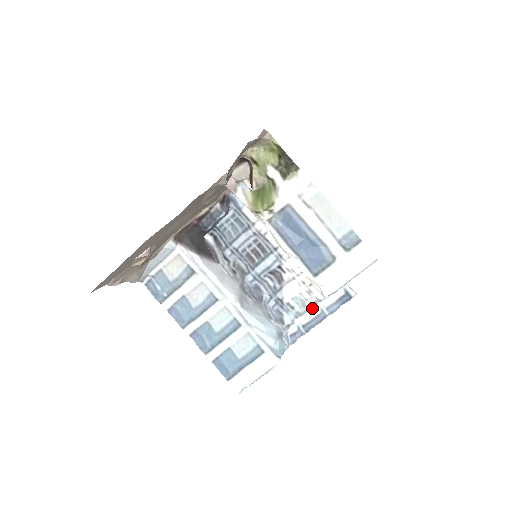
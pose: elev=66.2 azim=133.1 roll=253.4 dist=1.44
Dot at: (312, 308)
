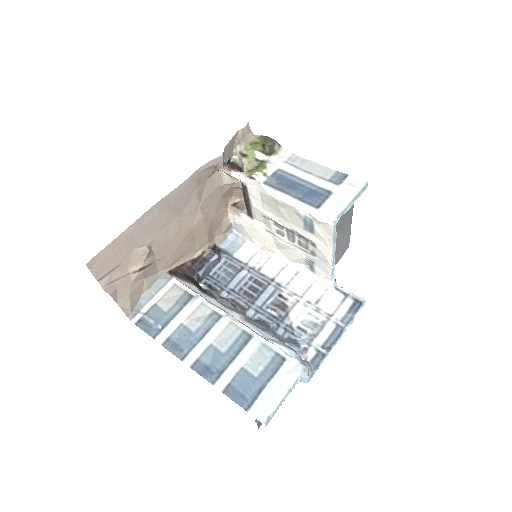
Dot at: (326, 325)
